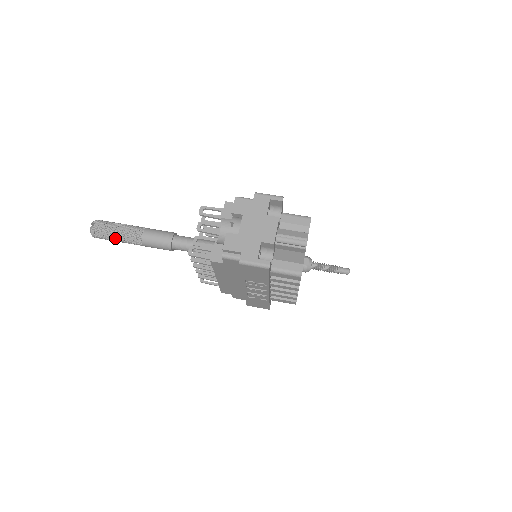
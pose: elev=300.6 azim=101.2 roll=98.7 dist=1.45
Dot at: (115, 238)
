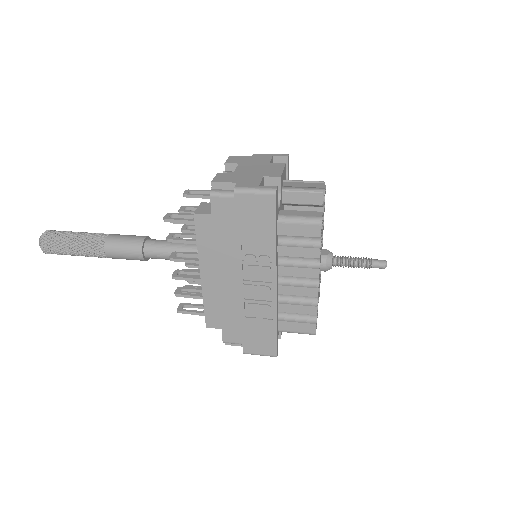
Dot at: (70, 244)
